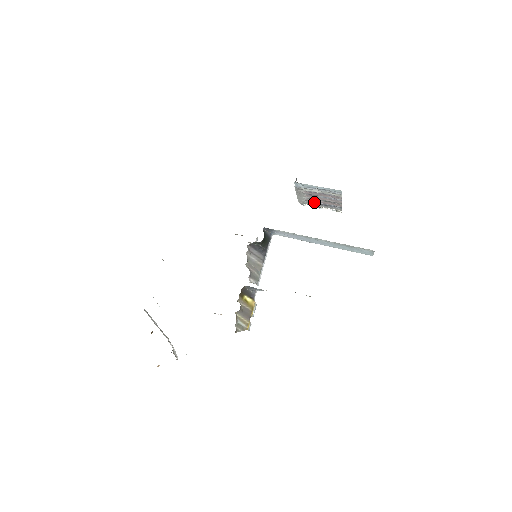
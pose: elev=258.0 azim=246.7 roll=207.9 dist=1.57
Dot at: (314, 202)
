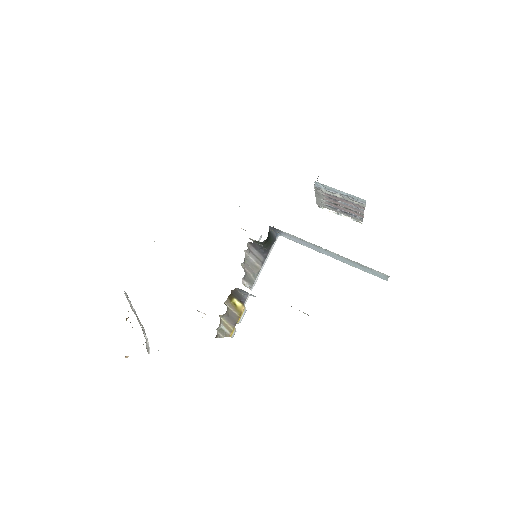
Dot at: (333, 207)
